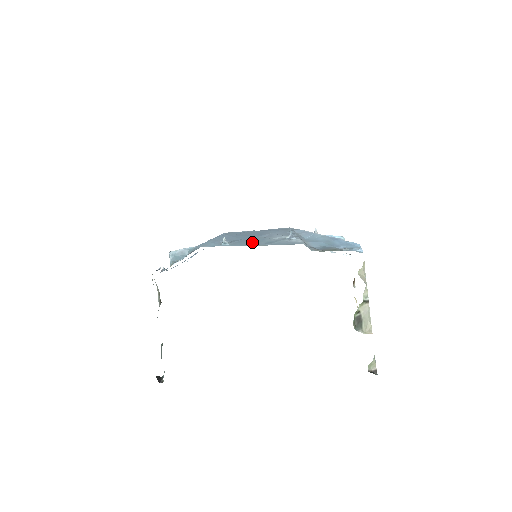
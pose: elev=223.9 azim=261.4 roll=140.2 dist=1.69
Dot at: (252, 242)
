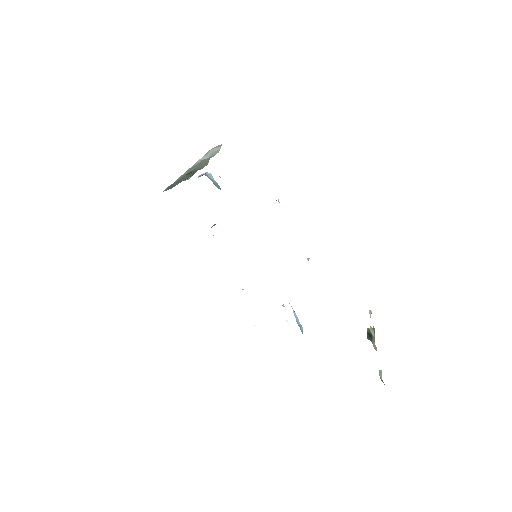
Dot at: occluded
